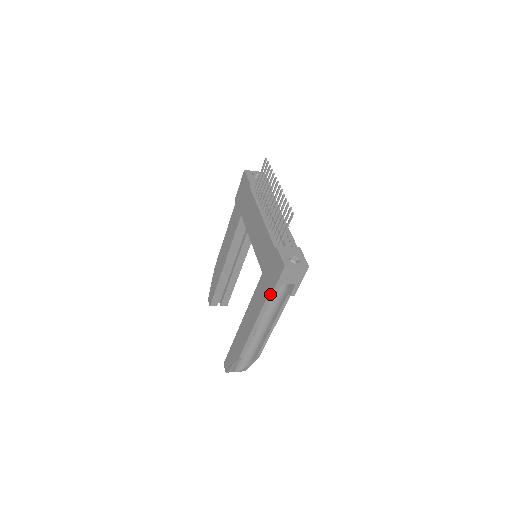
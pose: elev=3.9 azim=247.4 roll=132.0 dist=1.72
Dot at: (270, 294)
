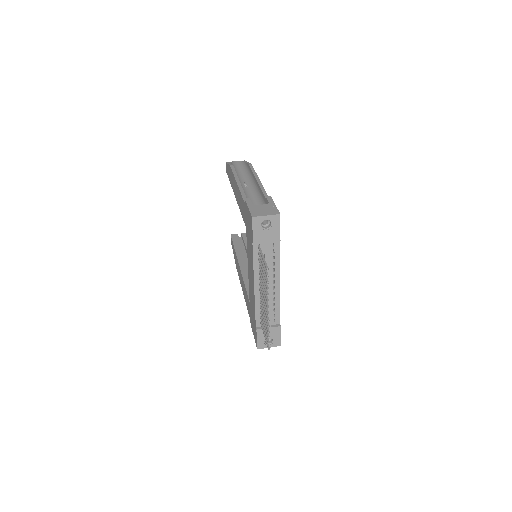
Dot at: occluded
